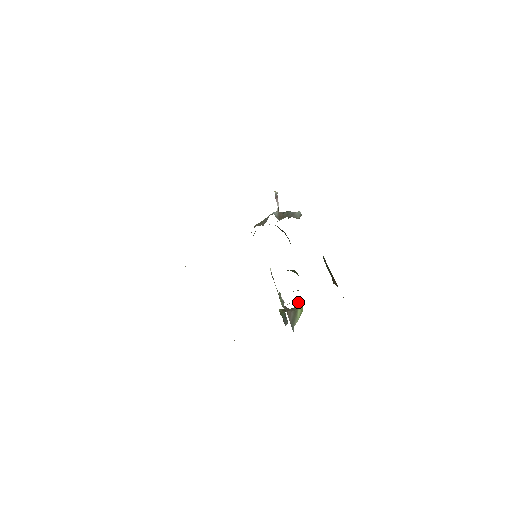
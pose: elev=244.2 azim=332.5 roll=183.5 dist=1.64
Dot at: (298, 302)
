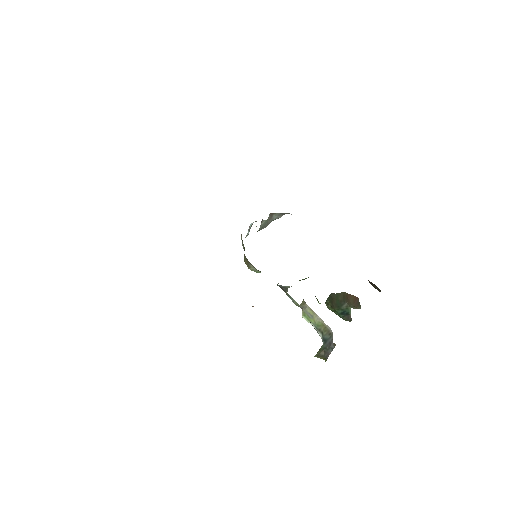
Dot at: occluded
